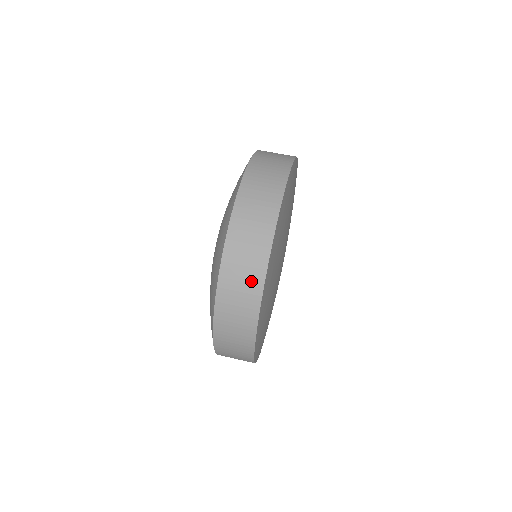
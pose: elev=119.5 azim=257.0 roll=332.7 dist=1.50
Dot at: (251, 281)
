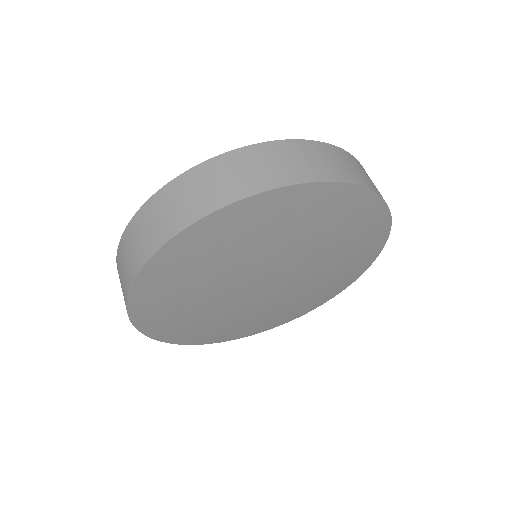
Dot at: (166, 225)
